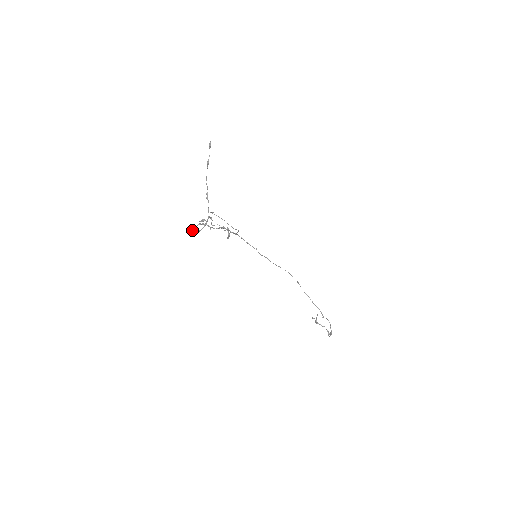
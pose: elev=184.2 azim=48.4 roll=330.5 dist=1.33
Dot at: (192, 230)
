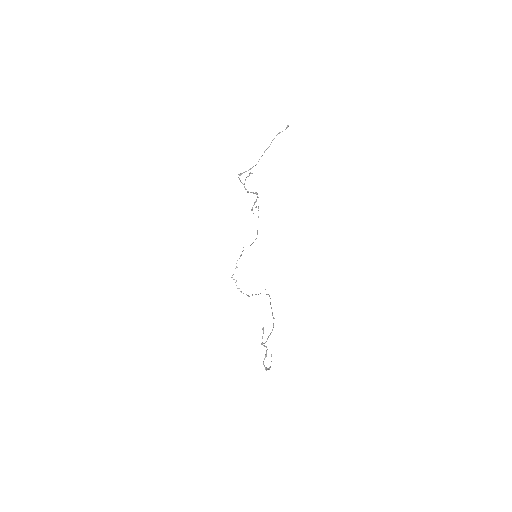
Dot at: occluded
